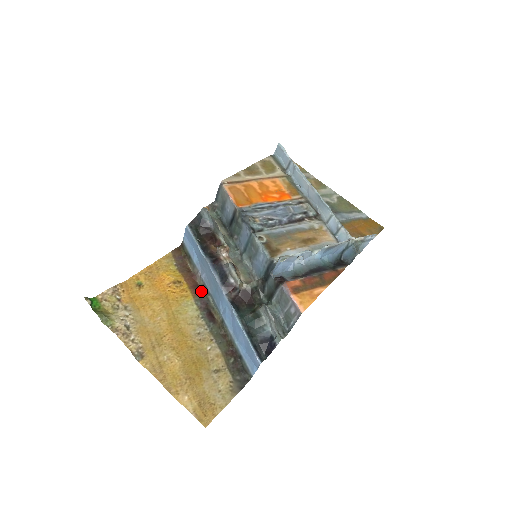
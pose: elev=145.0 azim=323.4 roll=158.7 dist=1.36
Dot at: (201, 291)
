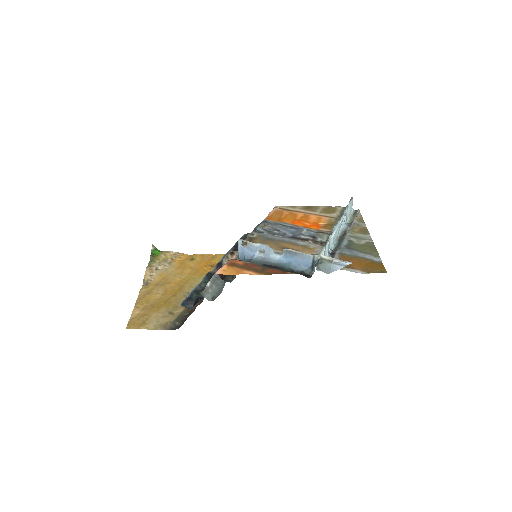
Dot at: occluded
